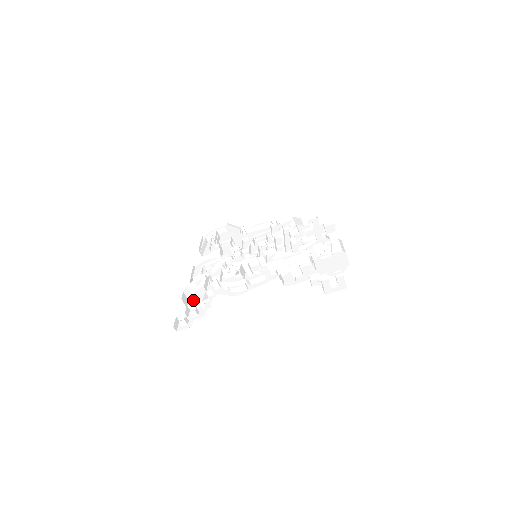
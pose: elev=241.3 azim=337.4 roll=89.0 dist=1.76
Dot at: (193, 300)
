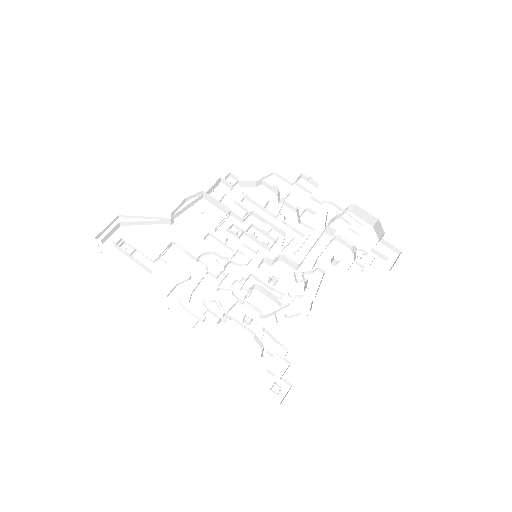
Dot at: (236, 355)
